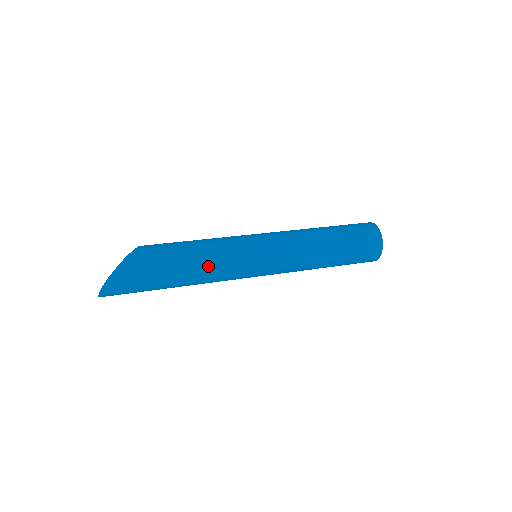
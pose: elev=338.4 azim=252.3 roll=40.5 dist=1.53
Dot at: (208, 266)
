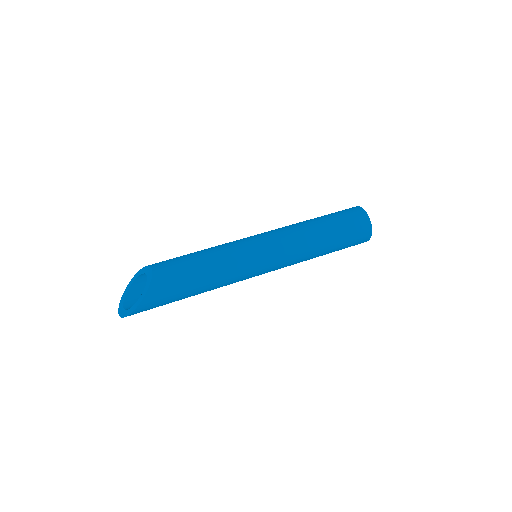
Dot at: (216, 287)
